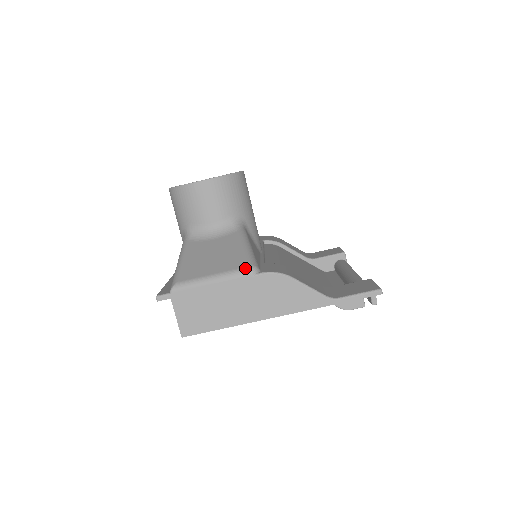
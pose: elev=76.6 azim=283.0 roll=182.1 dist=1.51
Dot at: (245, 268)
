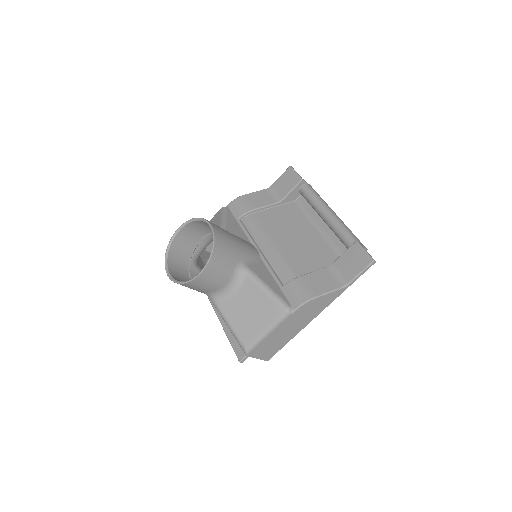
Dot at: (283, 315)
